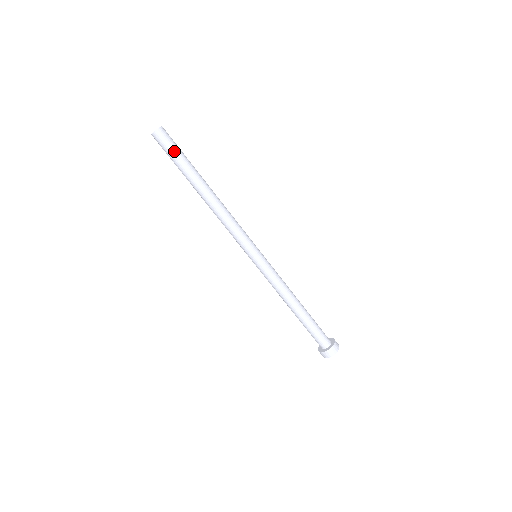
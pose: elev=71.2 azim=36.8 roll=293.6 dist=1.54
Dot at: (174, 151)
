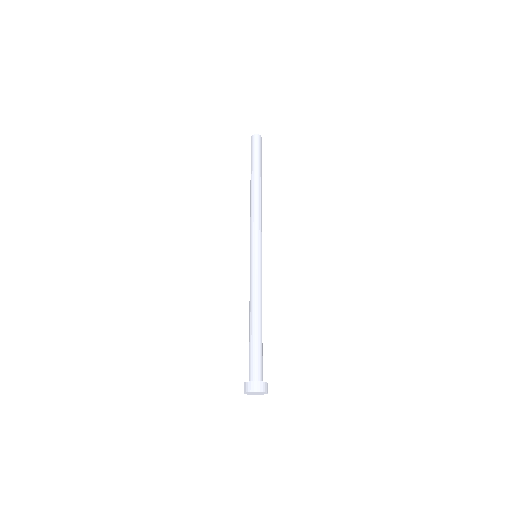
Dot at: (259, 152)
